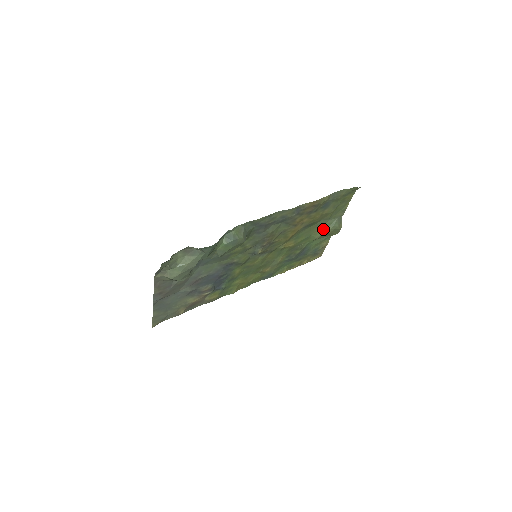
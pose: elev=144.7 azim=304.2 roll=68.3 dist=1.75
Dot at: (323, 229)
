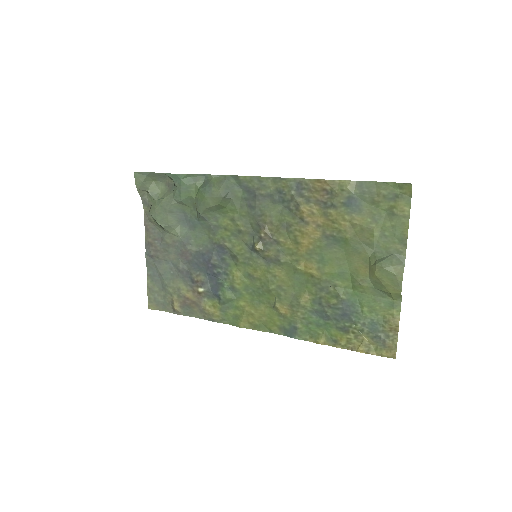
Dot at: (368, 267)
